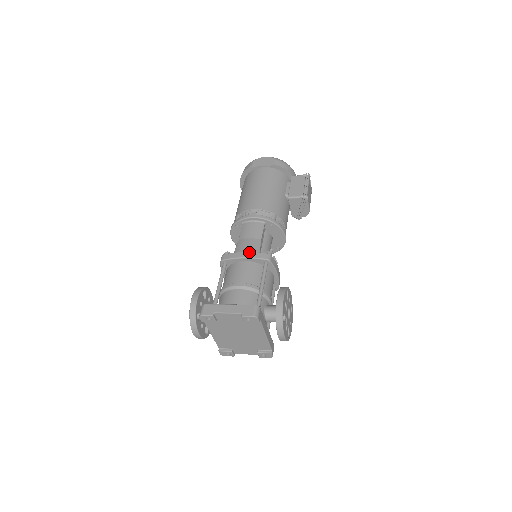
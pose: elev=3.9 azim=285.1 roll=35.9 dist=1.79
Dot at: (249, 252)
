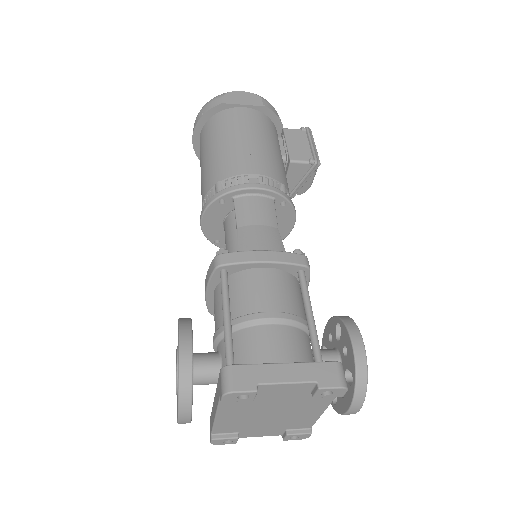
Dot at: (272, 251)
